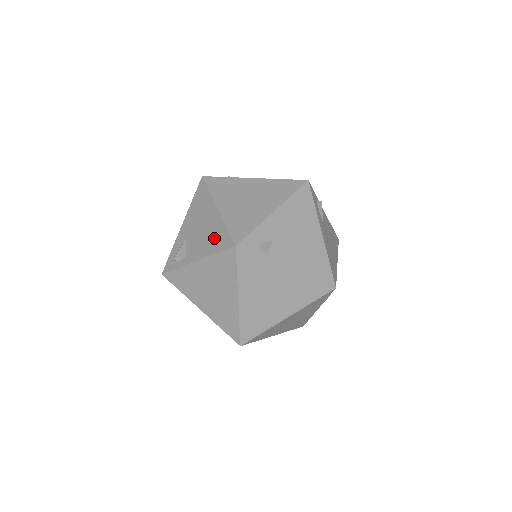
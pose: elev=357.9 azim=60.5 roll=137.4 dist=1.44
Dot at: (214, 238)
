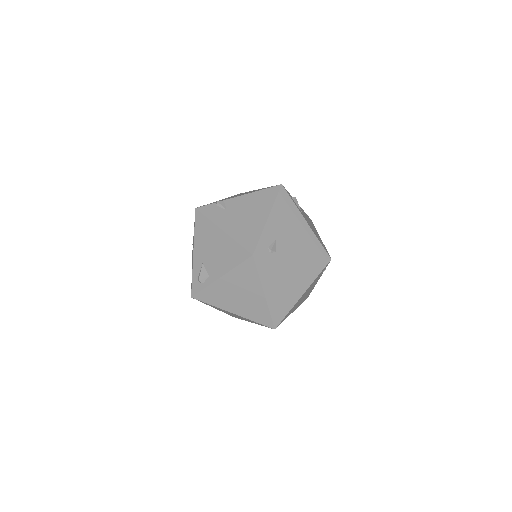
Dot at: (230, 254)
